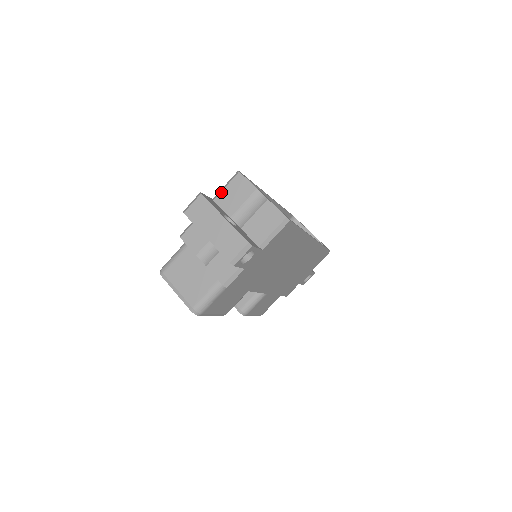
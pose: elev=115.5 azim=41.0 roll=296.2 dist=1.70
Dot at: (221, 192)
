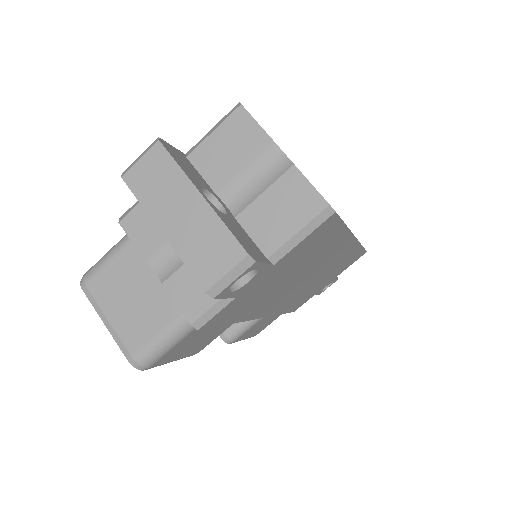
Dot at: (202, 142)
